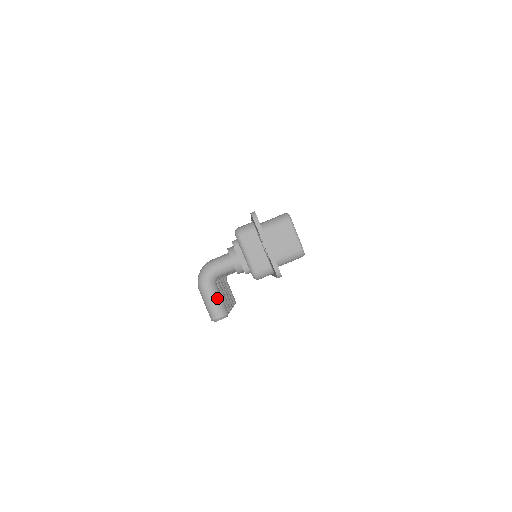
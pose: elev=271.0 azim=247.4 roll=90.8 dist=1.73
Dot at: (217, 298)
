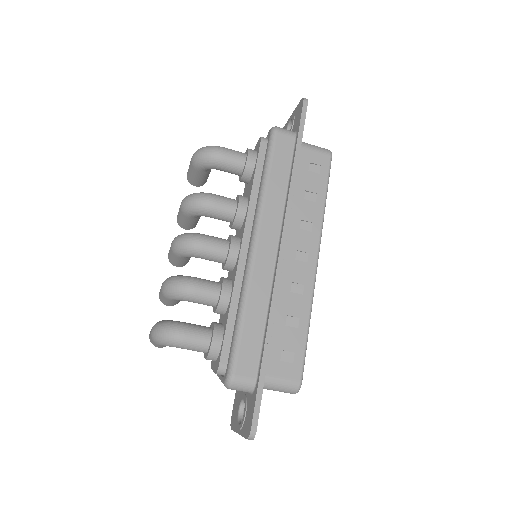
Dot at: occluded
